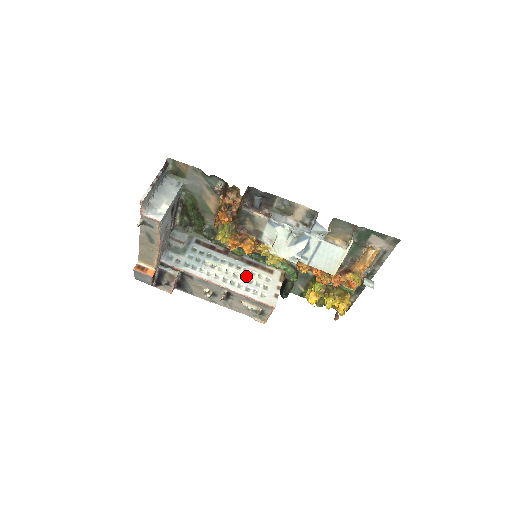
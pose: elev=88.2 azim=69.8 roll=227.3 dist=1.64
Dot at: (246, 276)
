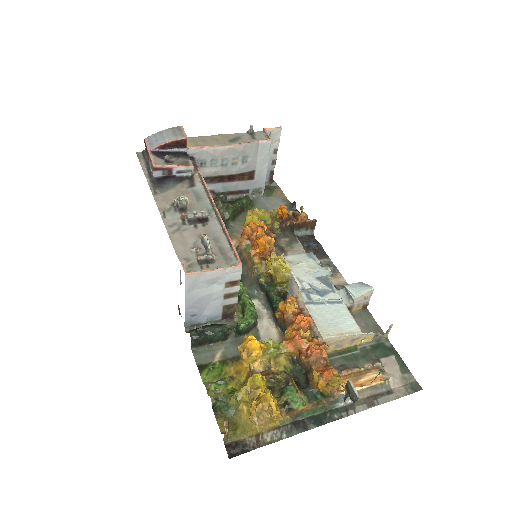
Dot at: occluded
